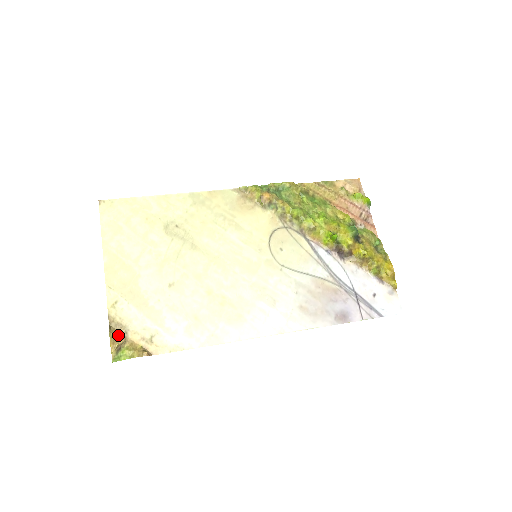
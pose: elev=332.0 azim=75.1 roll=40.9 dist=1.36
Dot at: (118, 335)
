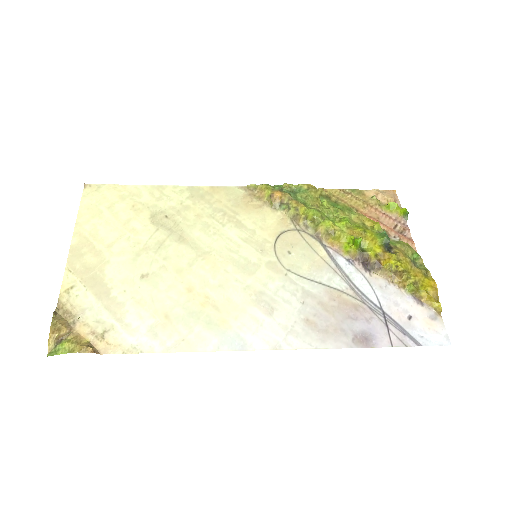
Dot at: (62, 323)
